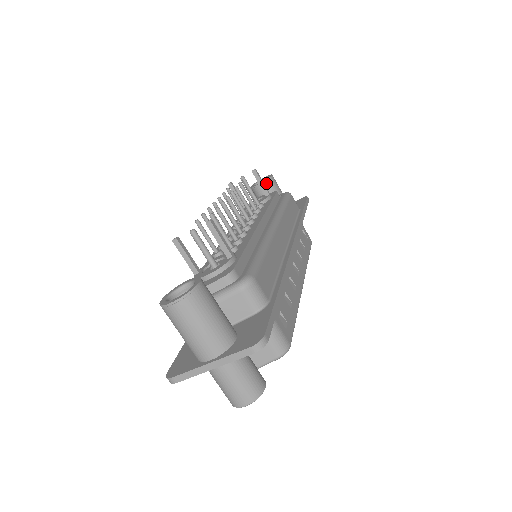
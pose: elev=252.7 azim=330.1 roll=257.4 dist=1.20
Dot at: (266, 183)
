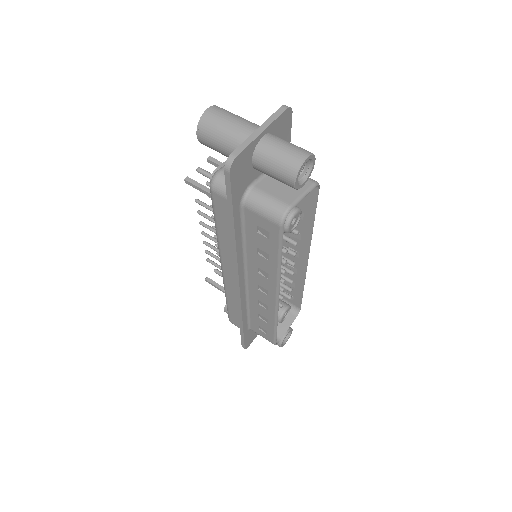
Dot at: occluded
